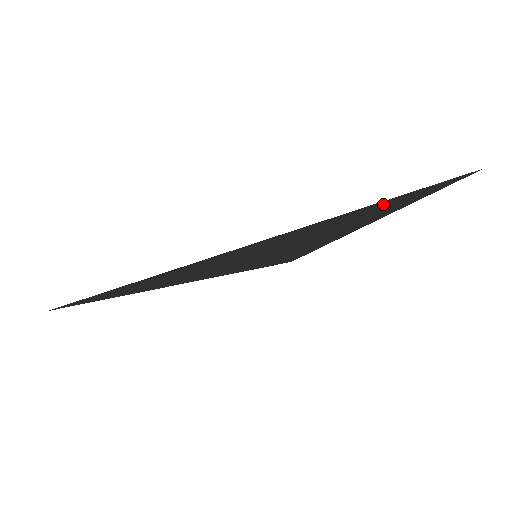
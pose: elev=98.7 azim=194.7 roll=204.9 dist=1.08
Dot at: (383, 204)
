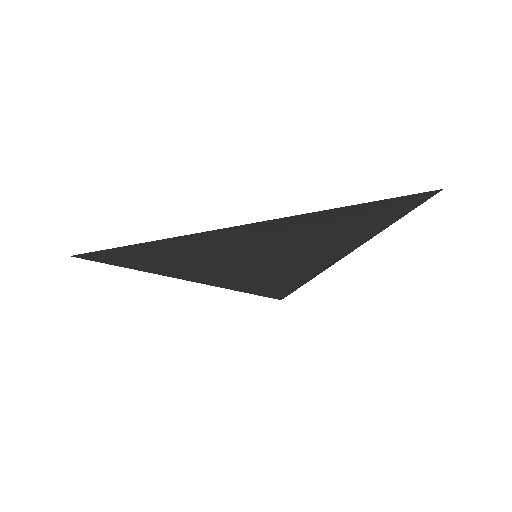
Dot at: (366, 210)
